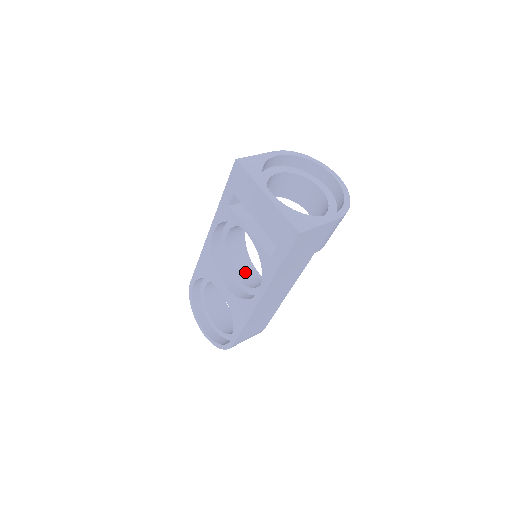
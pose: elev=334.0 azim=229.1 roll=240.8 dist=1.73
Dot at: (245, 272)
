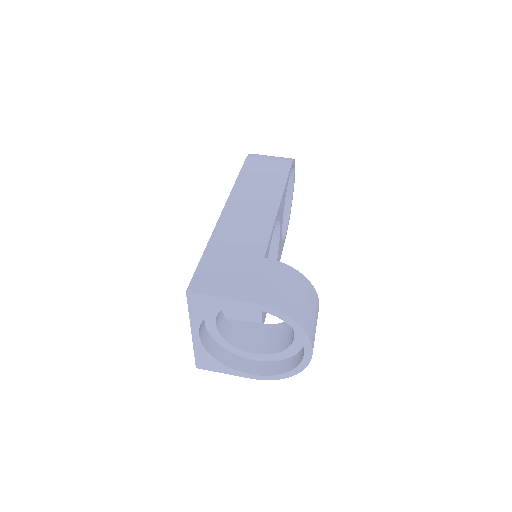
Dot at: occluded
